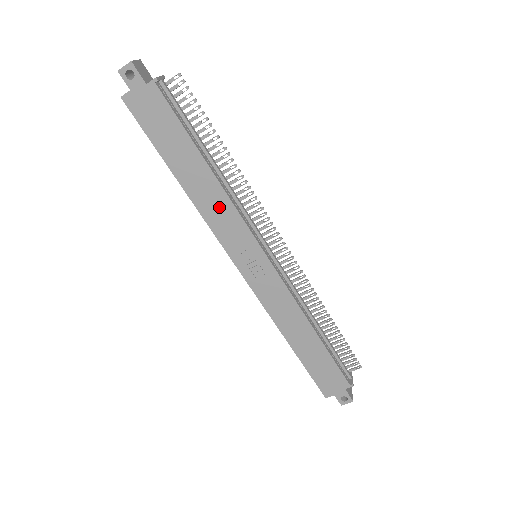
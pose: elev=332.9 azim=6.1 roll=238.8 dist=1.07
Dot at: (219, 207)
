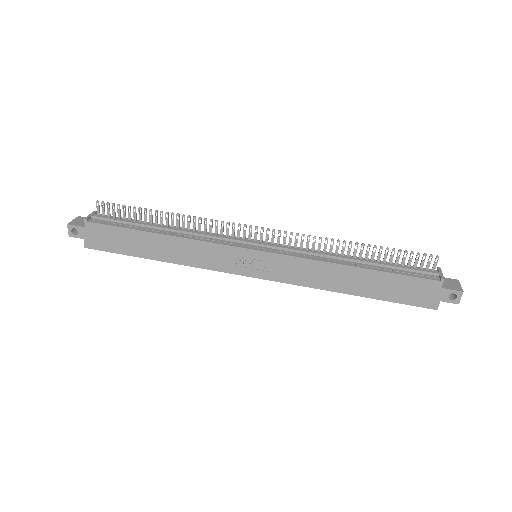
Dot at: (193, 251)
